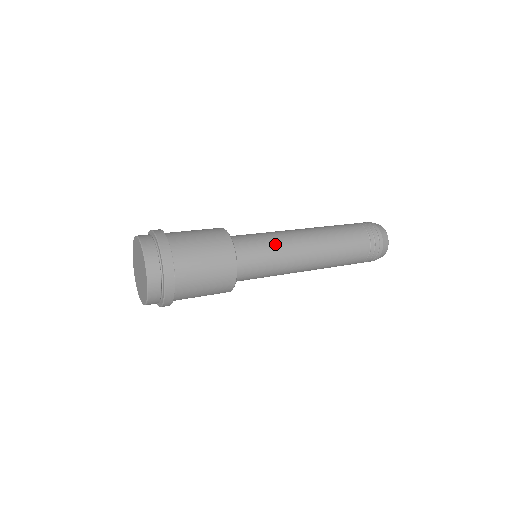
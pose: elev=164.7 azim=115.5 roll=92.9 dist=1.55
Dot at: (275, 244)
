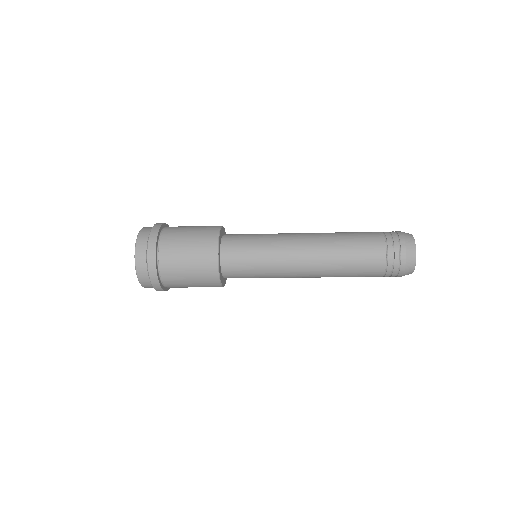
Dot at: occluded
